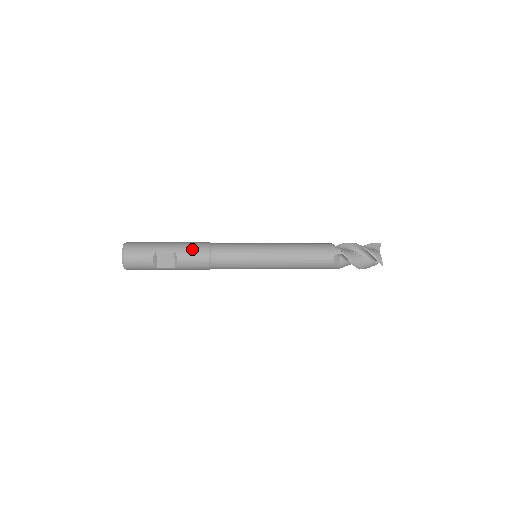
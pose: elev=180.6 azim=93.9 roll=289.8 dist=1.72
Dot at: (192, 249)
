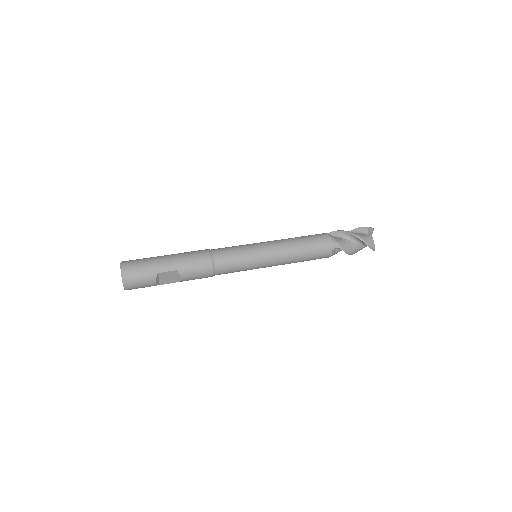
Dot at: (194, 265)
